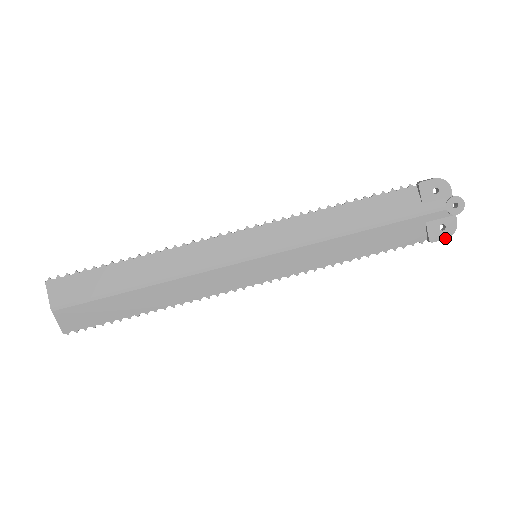
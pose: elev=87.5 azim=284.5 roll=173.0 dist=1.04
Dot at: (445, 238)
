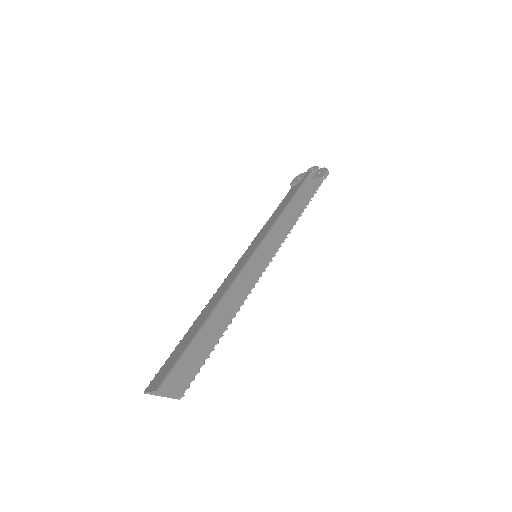
Dot at: (326, 171)
